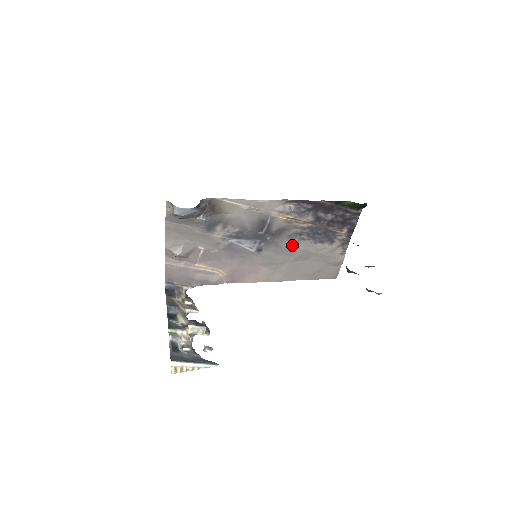
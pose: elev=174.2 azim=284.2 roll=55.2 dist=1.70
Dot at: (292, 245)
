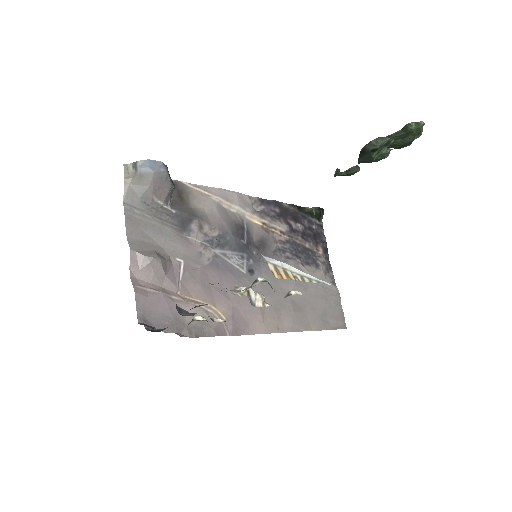
Dot at: occluded
